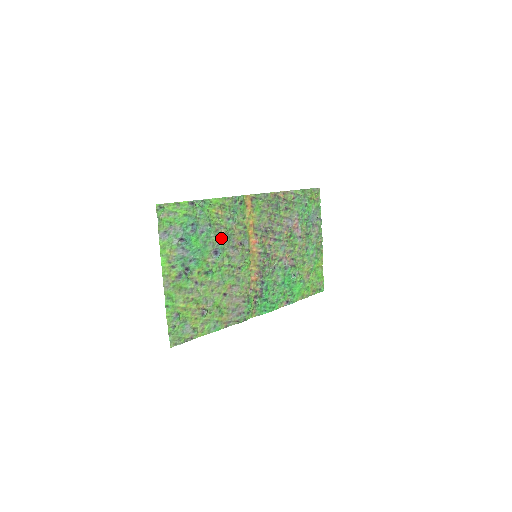
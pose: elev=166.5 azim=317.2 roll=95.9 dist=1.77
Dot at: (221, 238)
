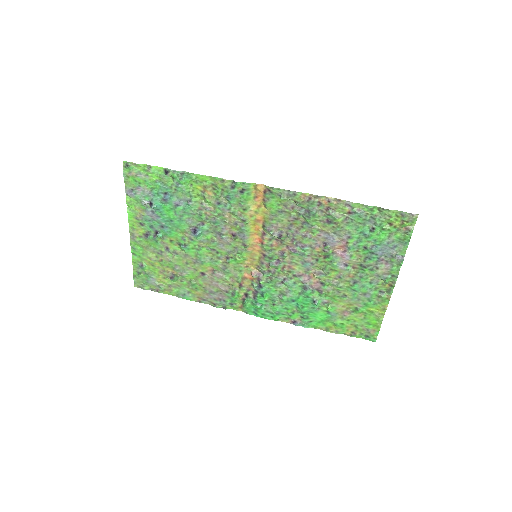
Dot at: (204, 219)
